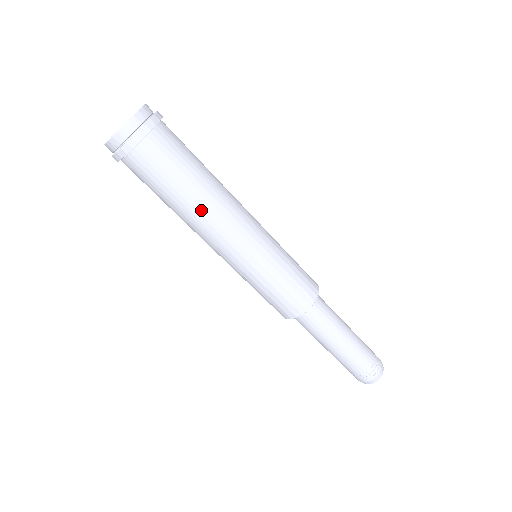
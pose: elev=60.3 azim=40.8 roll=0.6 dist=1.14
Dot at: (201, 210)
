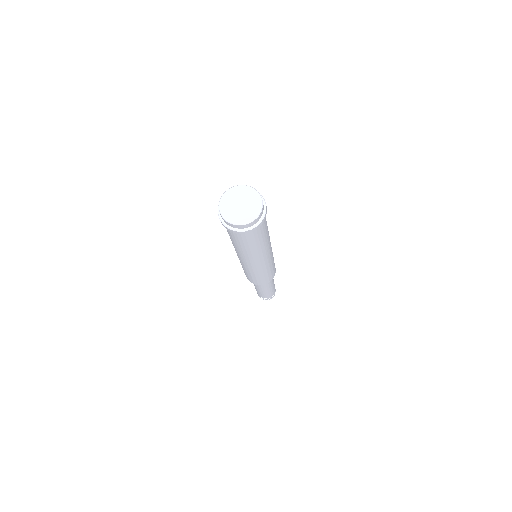
Dot at: (250, 254)
